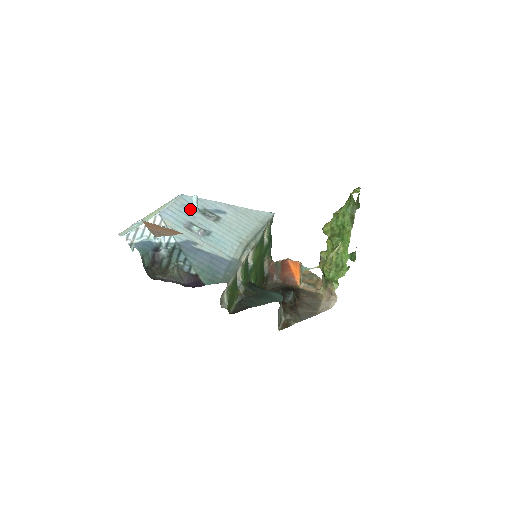
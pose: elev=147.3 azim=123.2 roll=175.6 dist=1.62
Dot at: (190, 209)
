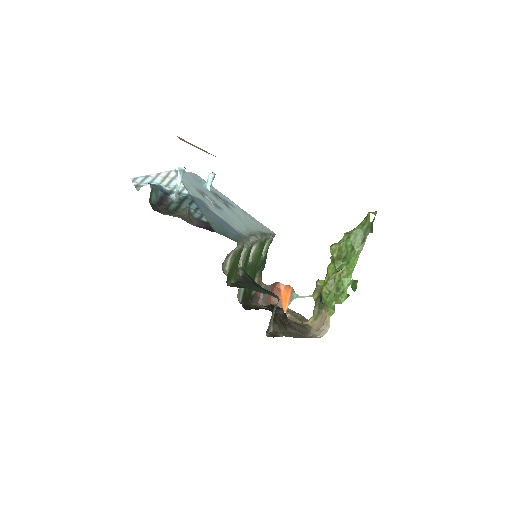
Dot at: (203, 185)
